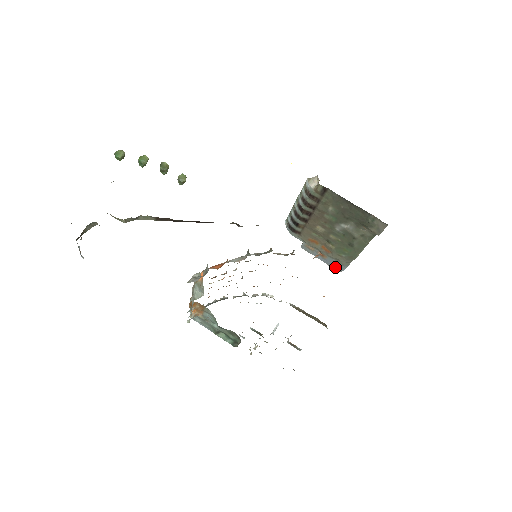
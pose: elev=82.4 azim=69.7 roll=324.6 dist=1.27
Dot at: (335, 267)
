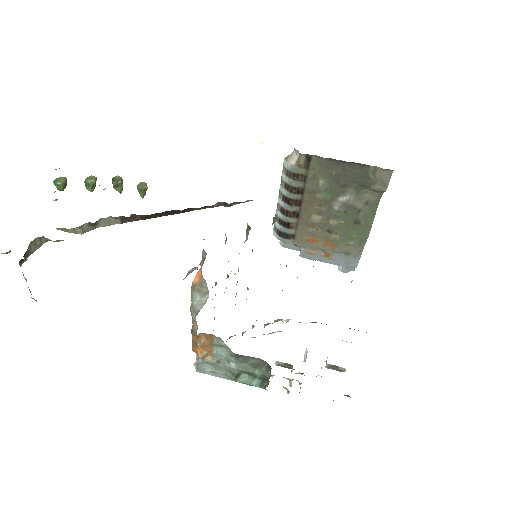
Dot at: (346, 265)
